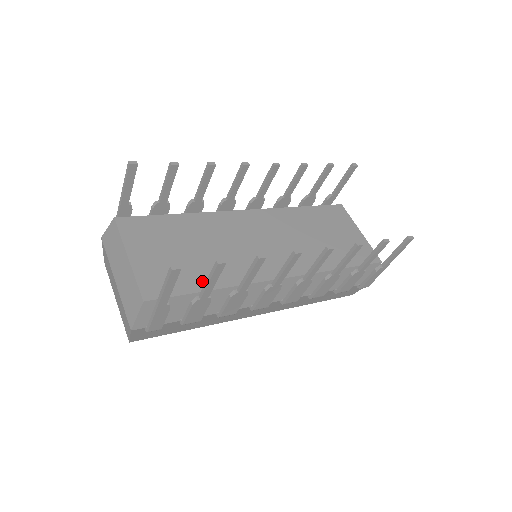
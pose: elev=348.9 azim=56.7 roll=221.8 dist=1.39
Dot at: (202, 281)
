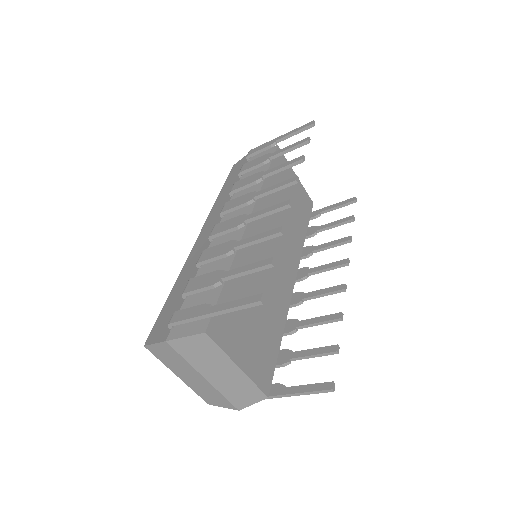
Dot at: (275, 337)
